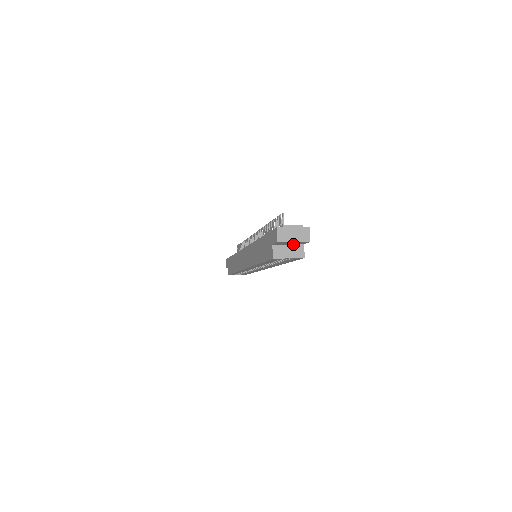
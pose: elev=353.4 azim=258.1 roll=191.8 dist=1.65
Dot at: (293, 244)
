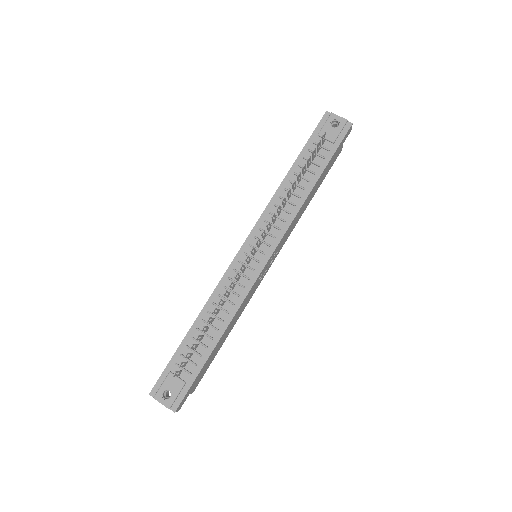
Dot at: occluded
